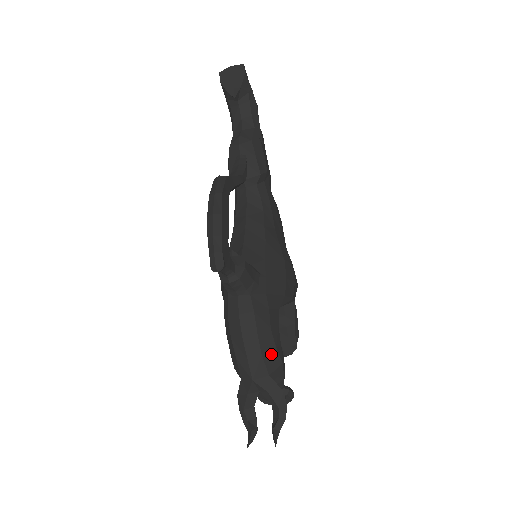
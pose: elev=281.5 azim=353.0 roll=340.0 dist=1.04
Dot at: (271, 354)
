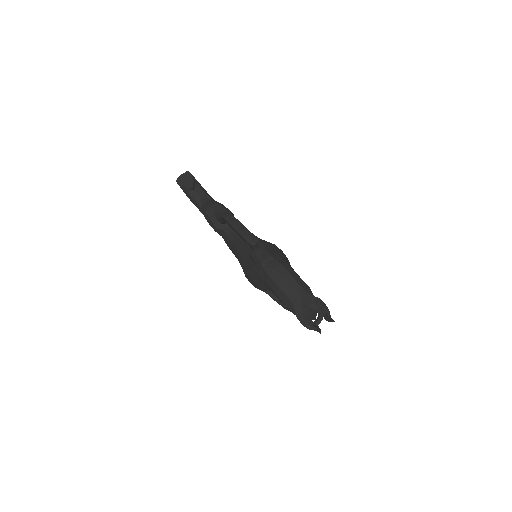
Dot at: (302, 282)
